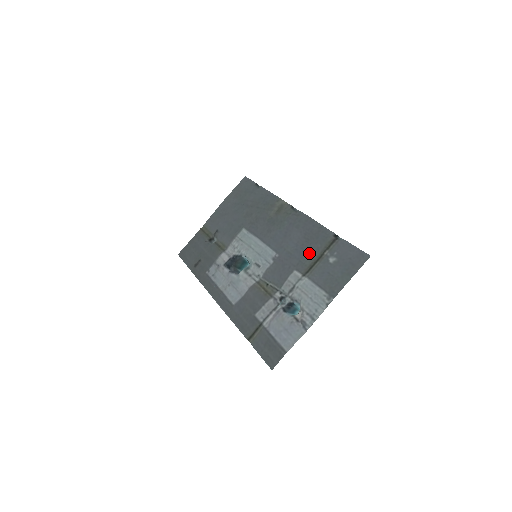
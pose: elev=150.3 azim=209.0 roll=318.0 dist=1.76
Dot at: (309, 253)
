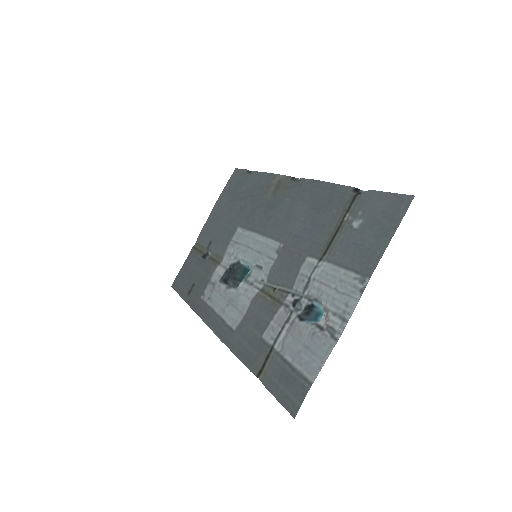
Dot at: (323, 226)
